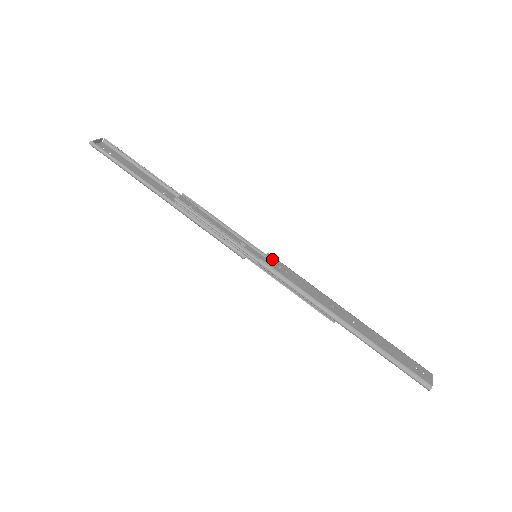
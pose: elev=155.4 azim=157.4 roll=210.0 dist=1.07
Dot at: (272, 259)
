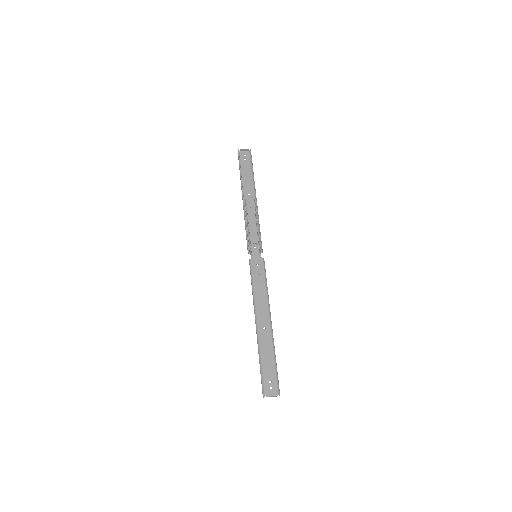
Dot at: (260, 263)
